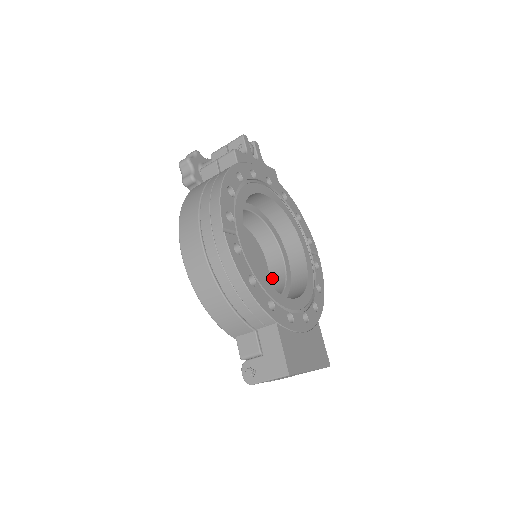
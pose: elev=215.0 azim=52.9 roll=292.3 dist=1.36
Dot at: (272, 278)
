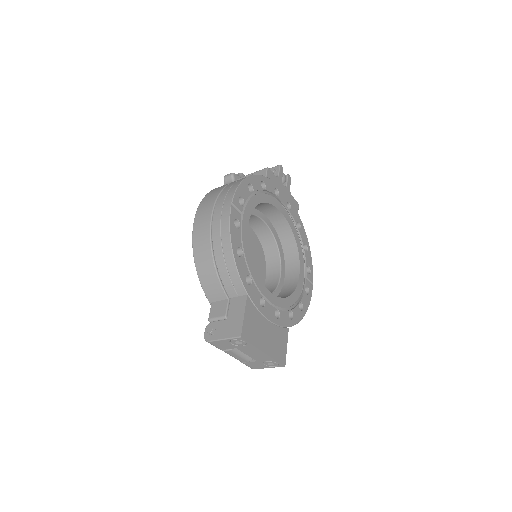
Dot at: occluded
